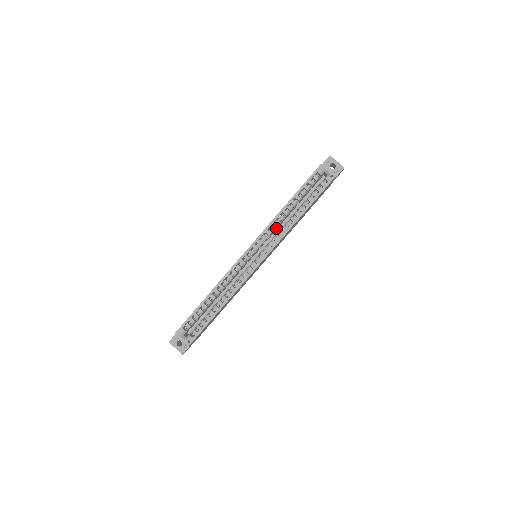
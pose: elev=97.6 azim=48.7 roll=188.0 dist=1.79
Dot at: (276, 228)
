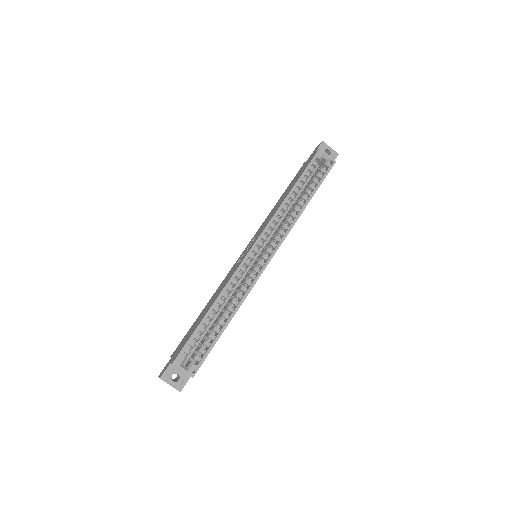
Dot at: occluded
